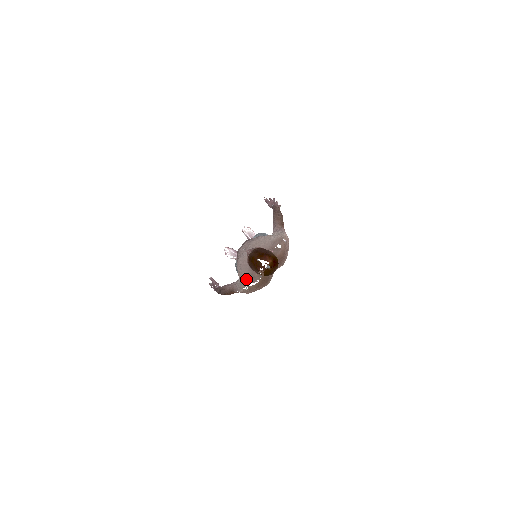
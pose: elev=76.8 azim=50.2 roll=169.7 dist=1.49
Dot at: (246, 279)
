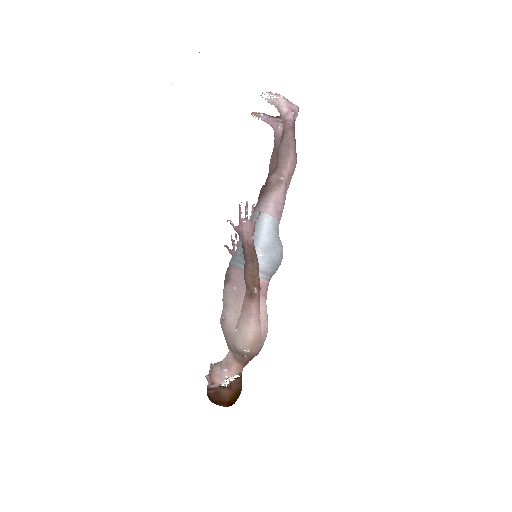
Dot at: occluded
